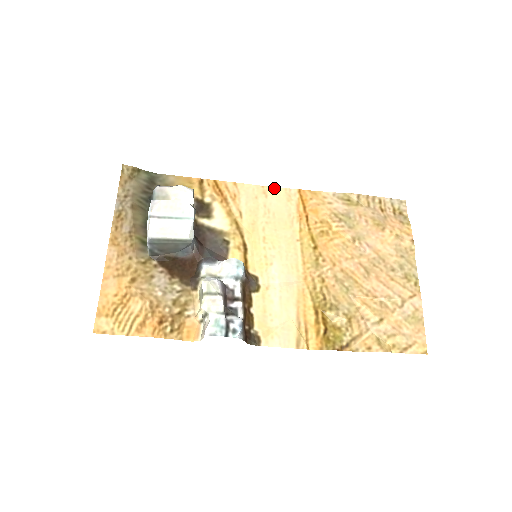
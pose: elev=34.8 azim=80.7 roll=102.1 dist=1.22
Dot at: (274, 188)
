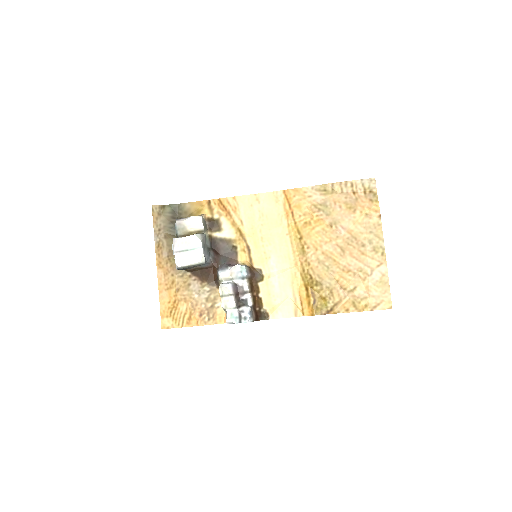
Dot at: (264, 193)
